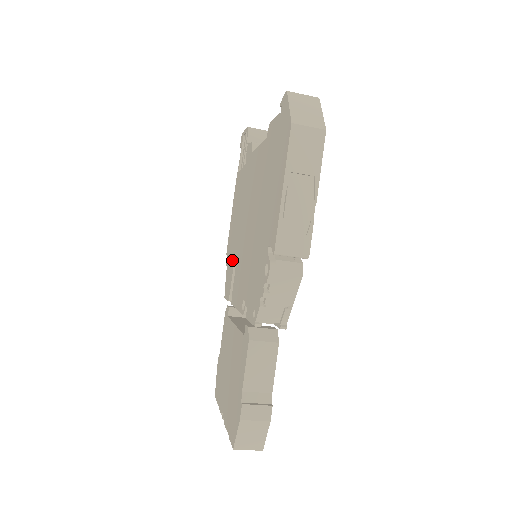
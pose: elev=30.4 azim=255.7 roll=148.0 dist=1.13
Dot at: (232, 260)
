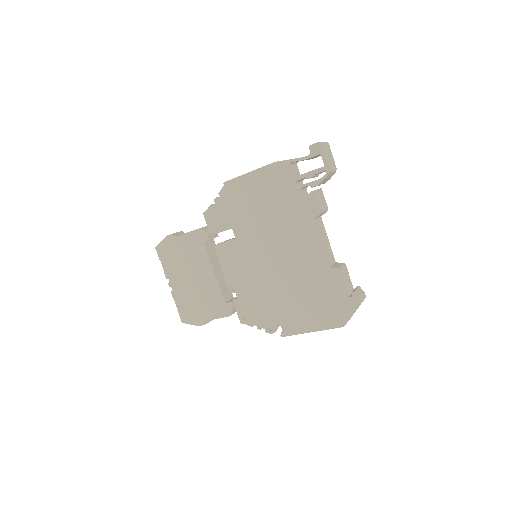
Dot at: (233, 220)
